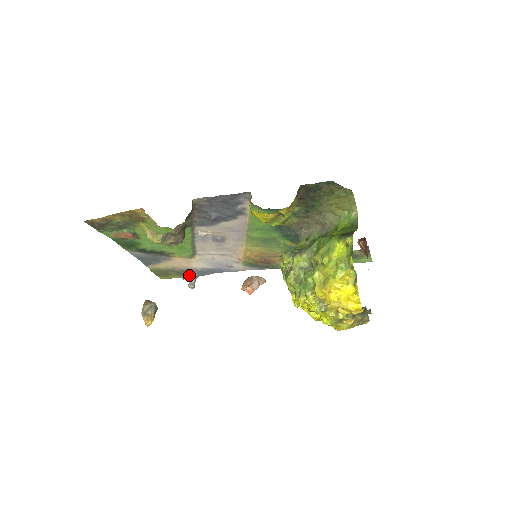
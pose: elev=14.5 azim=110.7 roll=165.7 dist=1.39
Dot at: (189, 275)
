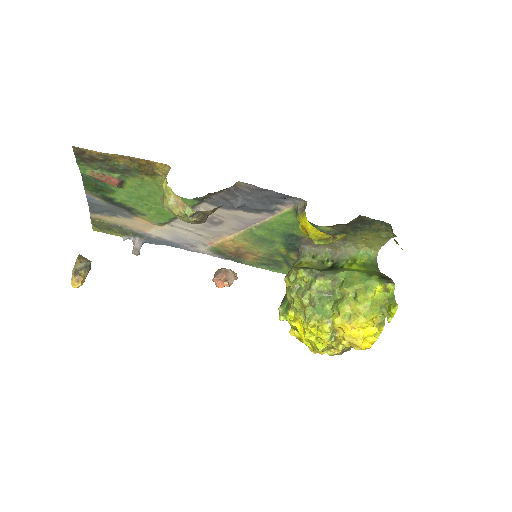
Dot at: (136, 238)
